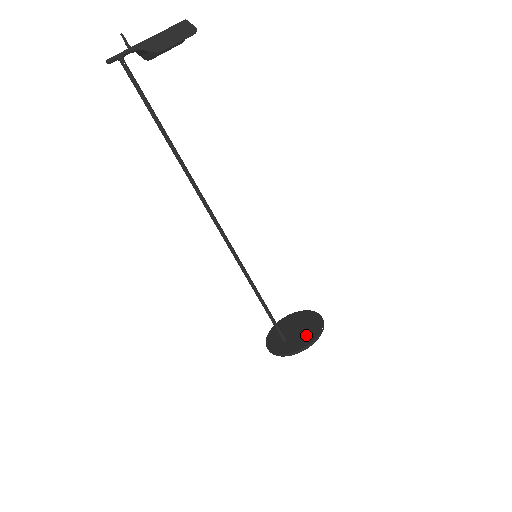
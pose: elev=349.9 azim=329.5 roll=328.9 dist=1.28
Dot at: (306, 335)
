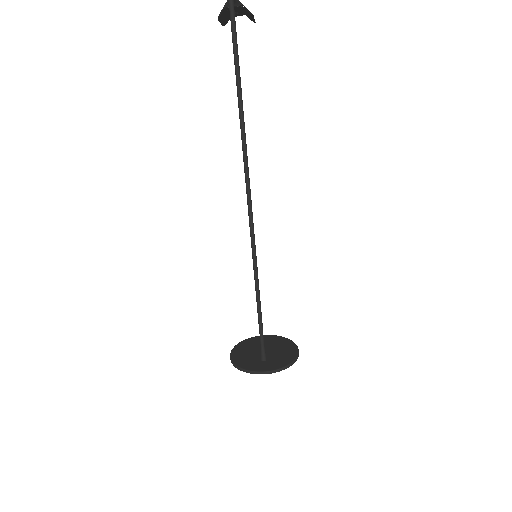
Dot at: (284, 349)
